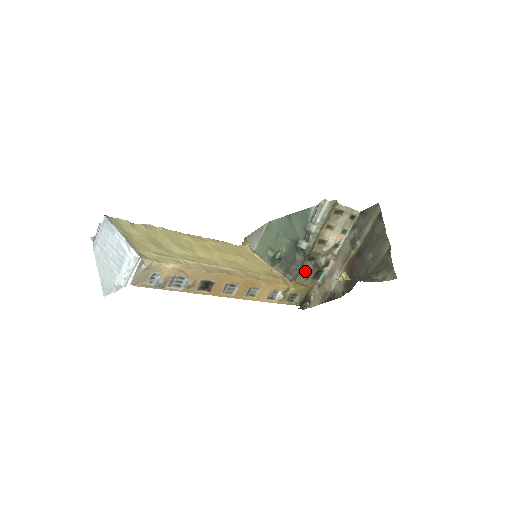
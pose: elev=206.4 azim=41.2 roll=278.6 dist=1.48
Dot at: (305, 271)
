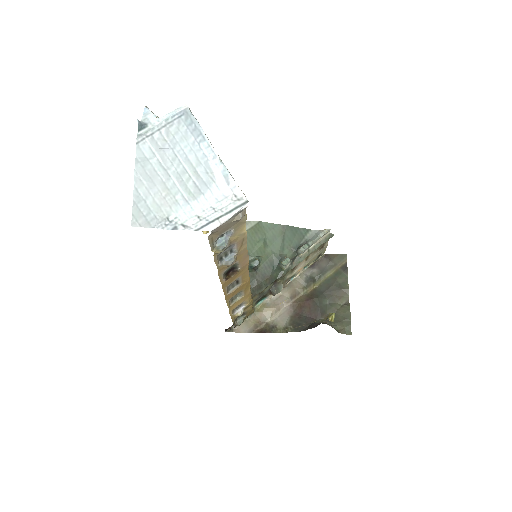
Dot at: occluded
